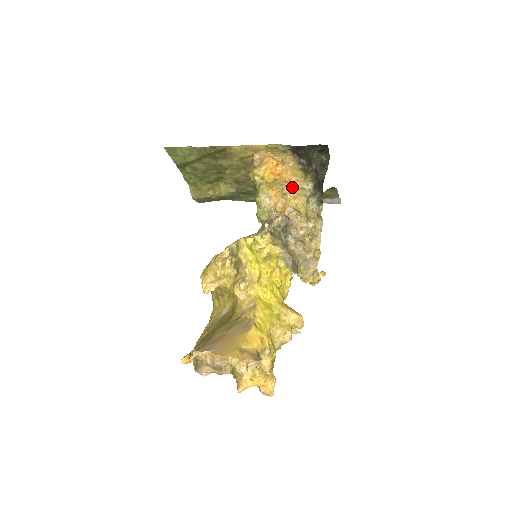
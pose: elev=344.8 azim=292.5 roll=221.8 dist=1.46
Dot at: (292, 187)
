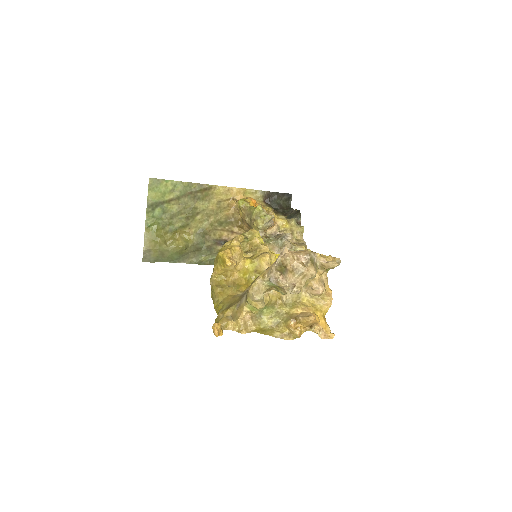
Dot at: (274, 214)
